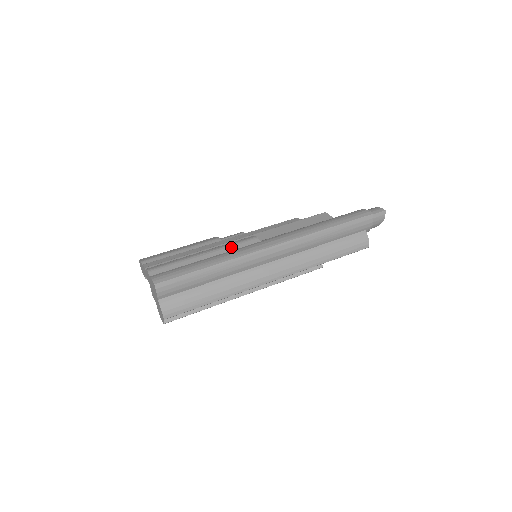
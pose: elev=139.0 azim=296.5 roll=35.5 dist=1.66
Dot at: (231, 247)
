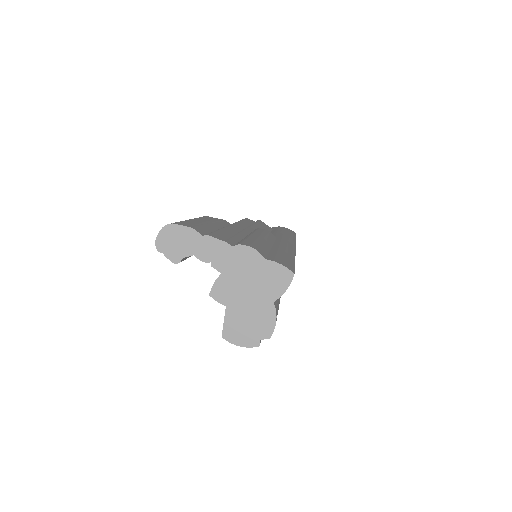
Dot at: (270, 237)
